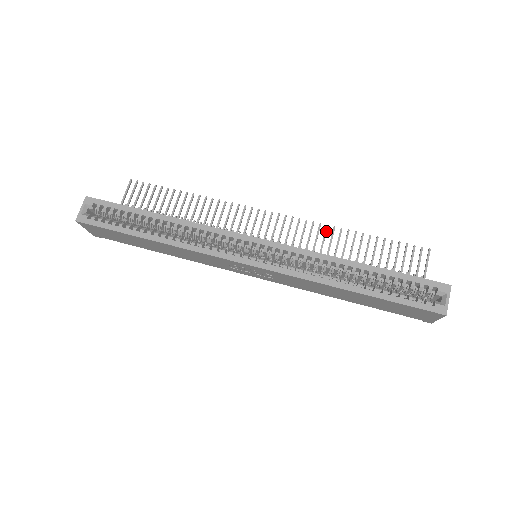
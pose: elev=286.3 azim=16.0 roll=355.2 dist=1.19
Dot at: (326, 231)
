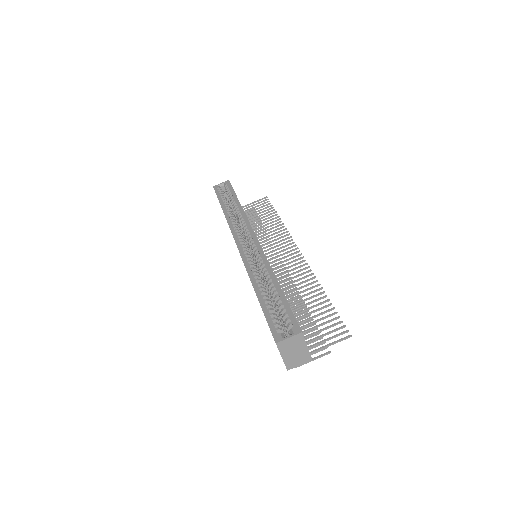
Dot at: (310, 279)
